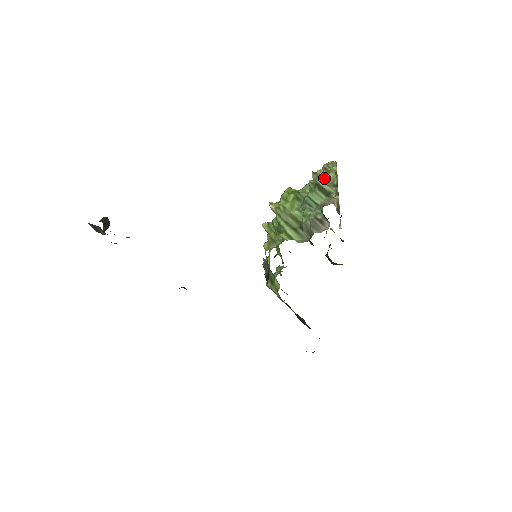
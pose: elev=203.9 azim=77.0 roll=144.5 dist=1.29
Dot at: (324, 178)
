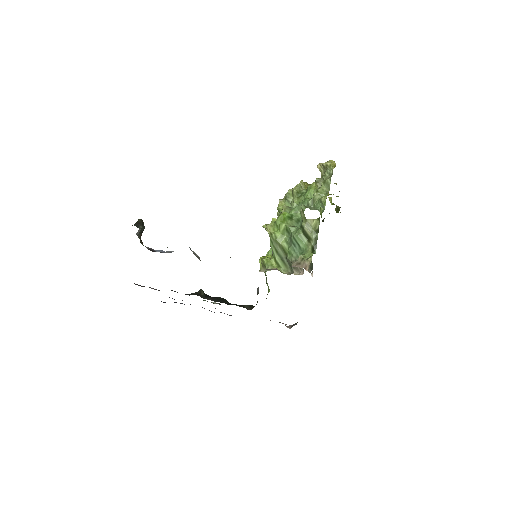
Dot at: (308, 223)
